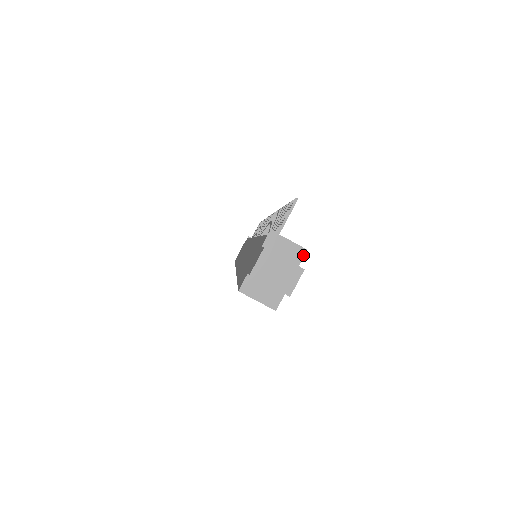
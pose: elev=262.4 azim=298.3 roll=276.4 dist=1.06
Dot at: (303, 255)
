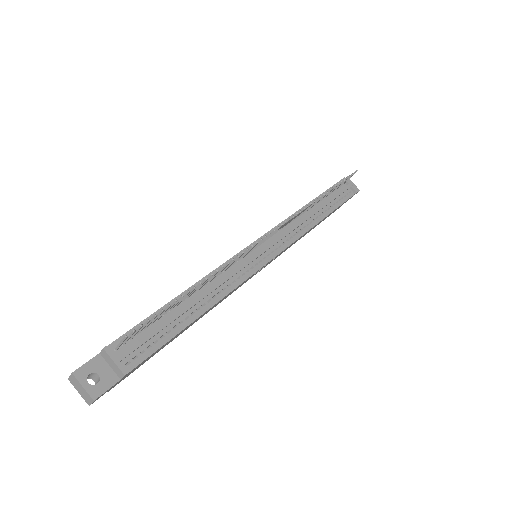
Dot at: (123, 376)
